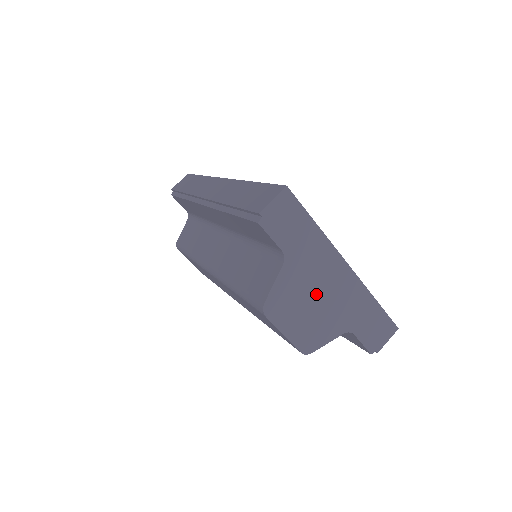
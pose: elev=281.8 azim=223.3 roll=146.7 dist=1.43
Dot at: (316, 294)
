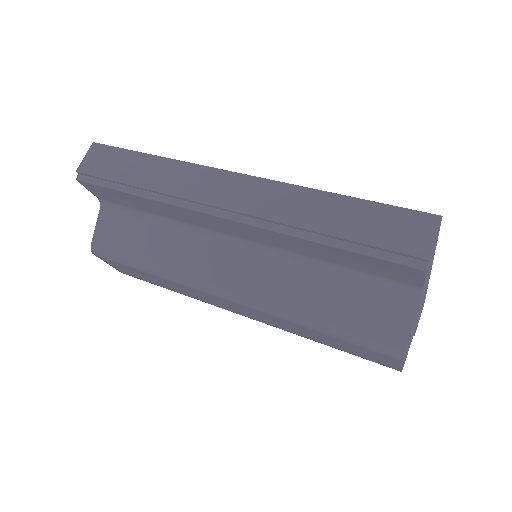
Dot at: (418, 312)
